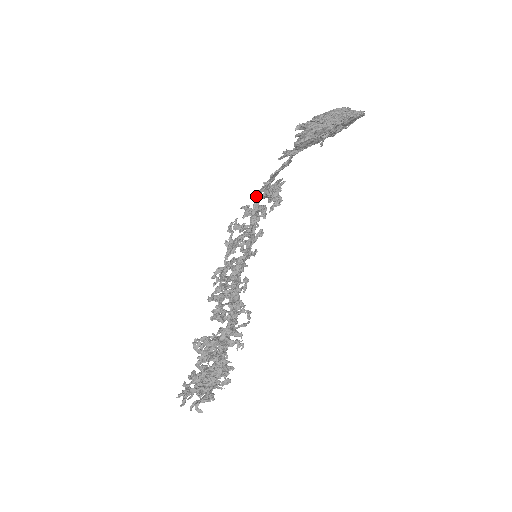
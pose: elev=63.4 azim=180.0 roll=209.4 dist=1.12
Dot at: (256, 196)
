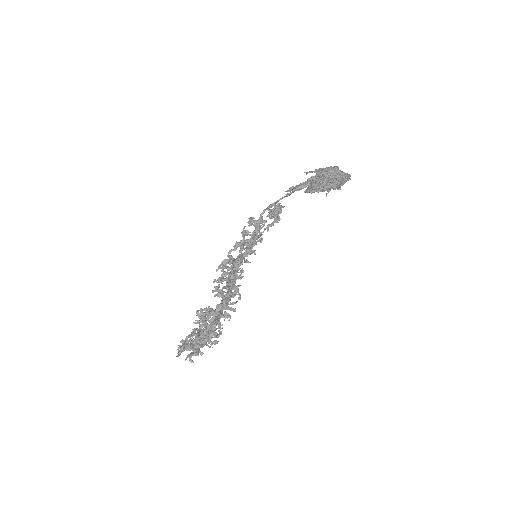
Dot at: (262, 213)
